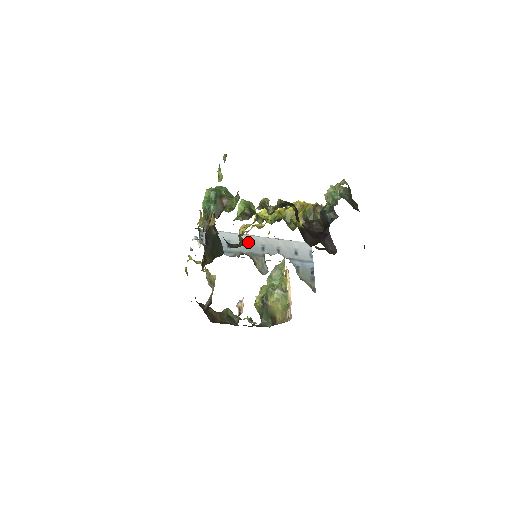
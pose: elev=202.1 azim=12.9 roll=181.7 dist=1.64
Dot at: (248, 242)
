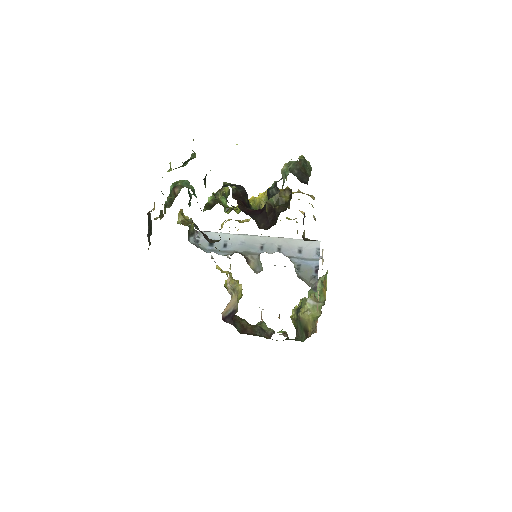
Dot at: (246, 242)
